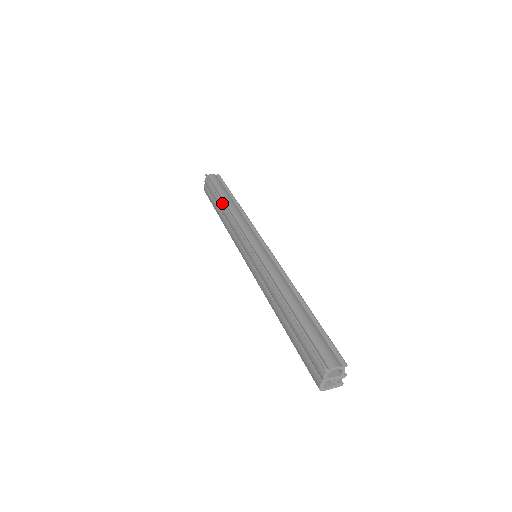
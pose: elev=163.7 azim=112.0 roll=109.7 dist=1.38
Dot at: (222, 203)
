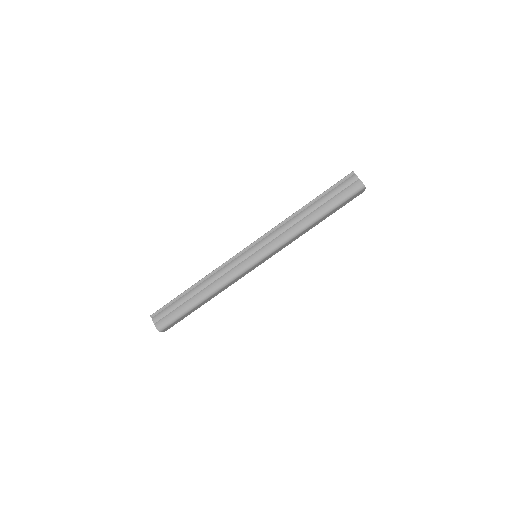
Dot at: (194, 285)
